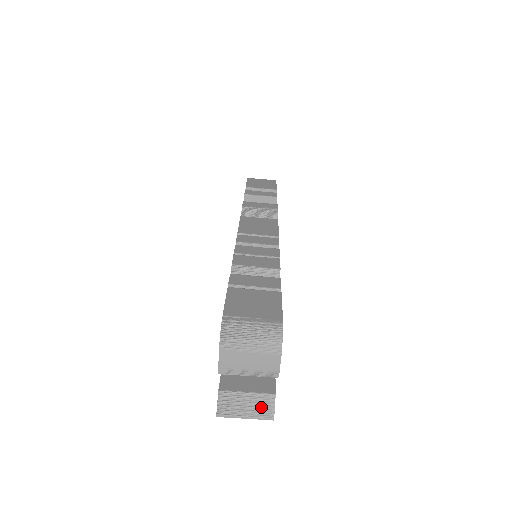
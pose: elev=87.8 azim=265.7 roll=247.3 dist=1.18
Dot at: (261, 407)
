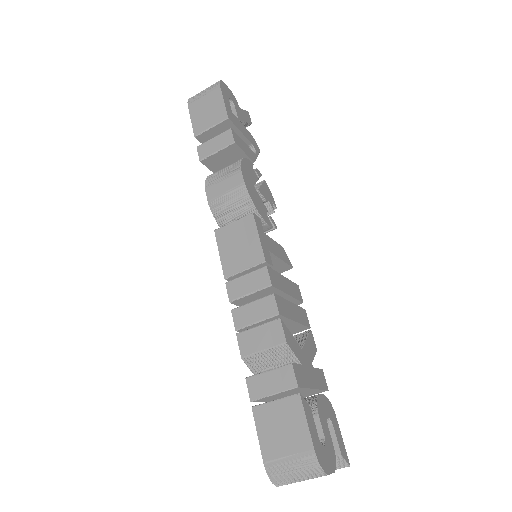
Dot at: occluded
